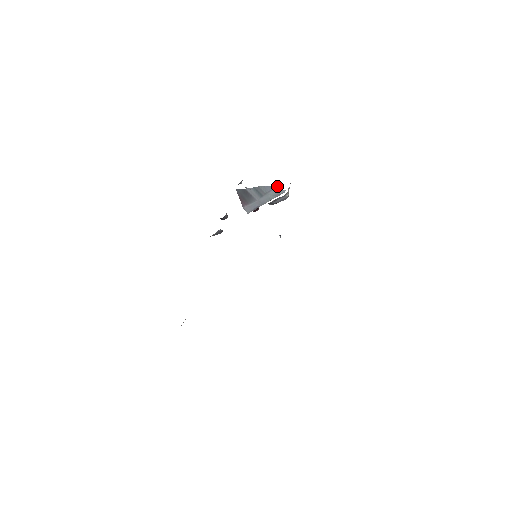
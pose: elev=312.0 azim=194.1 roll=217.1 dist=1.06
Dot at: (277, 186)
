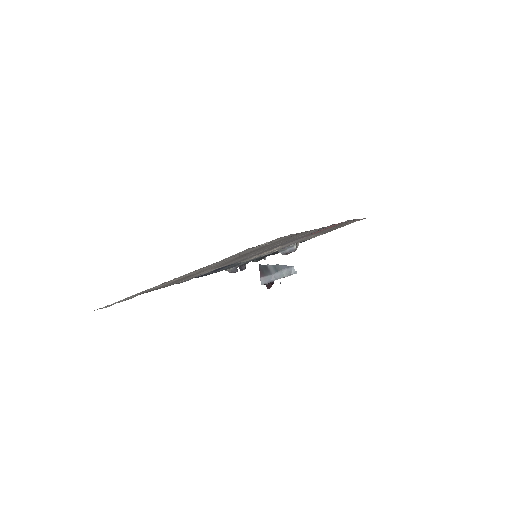
Dot at: (292, 266)
